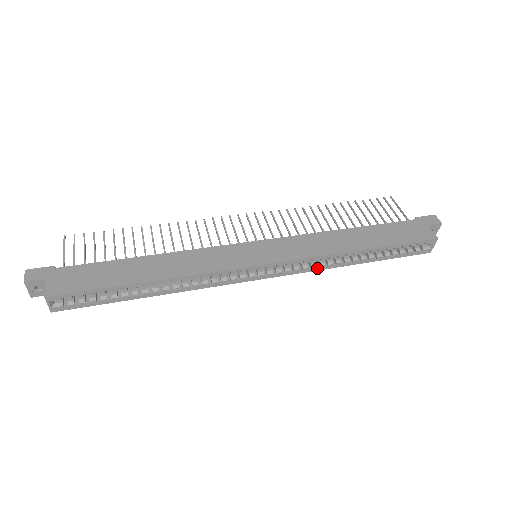
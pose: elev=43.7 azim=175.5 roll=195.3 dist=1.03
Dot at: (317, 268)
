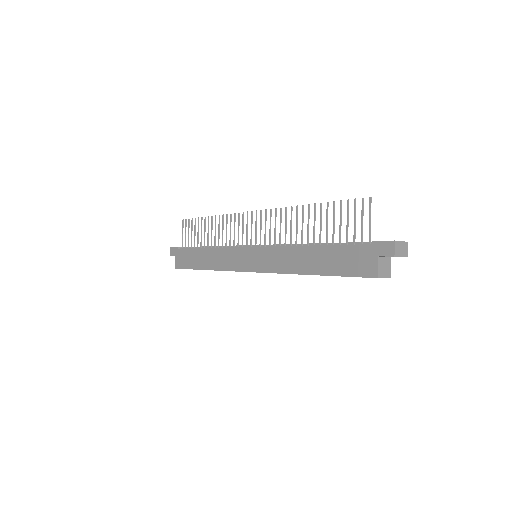
Dot at: occluded
